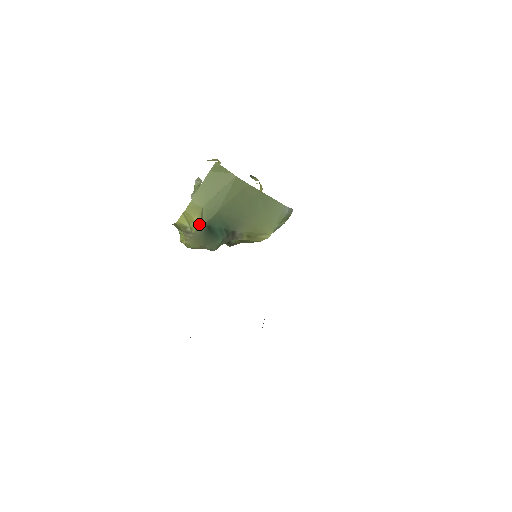
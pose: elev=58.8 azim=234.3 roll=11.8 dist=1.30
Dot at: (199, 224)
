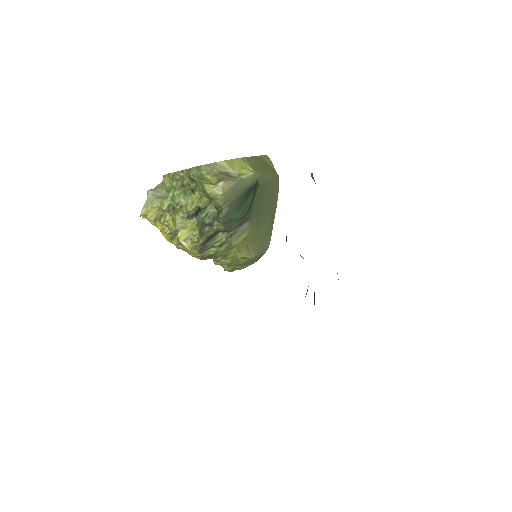
Dot at: (259, 173)
